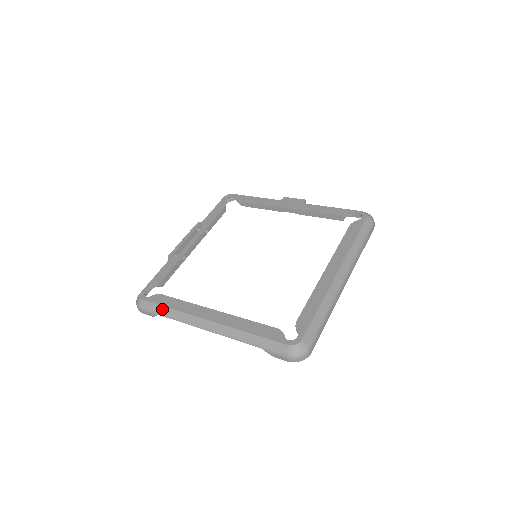
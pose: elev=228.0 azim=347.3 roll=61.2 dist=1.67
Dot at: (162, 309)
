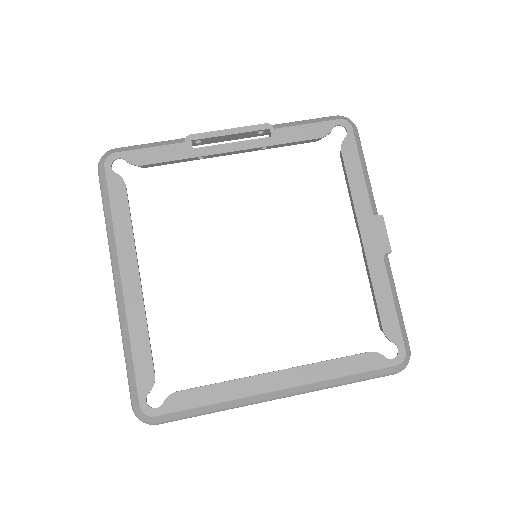
Dot at: (107, 205)
